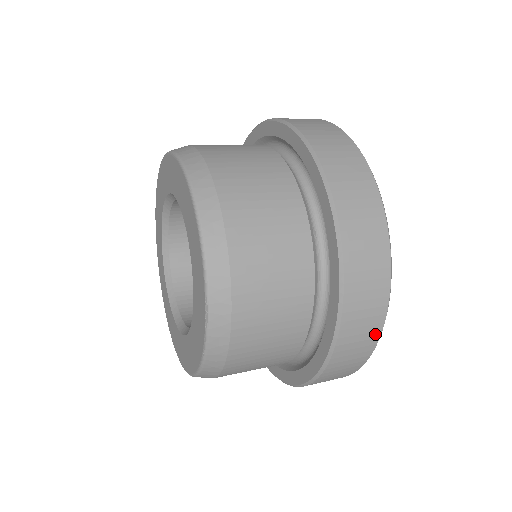
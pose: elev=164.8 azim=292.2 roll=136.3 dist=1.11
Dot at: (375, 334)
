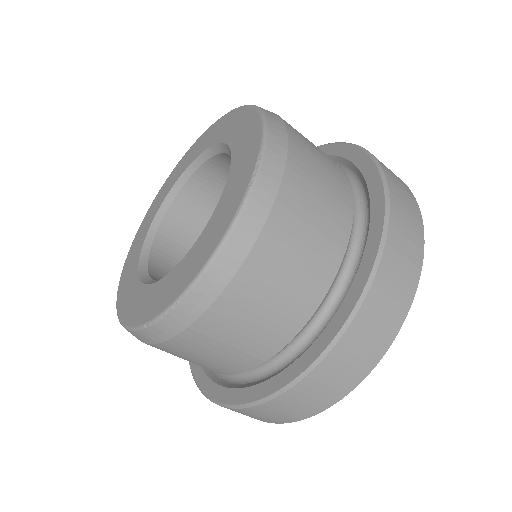
Dot at: (410, 290)
